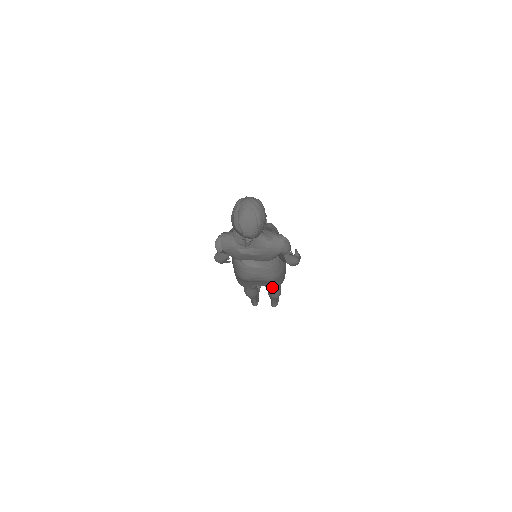
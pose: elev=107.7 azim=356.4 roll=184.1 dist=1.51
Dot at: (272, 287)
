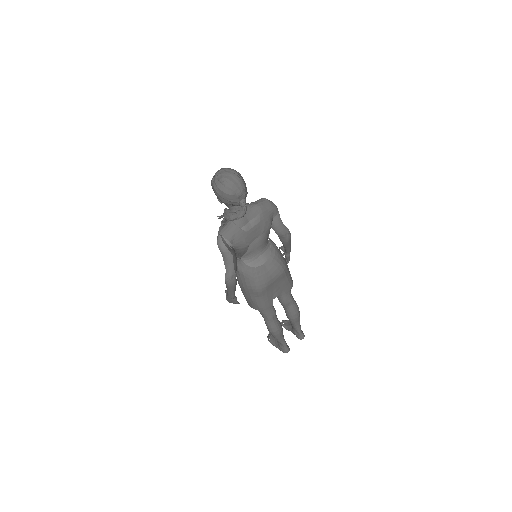
Dot at: (288, 289)
